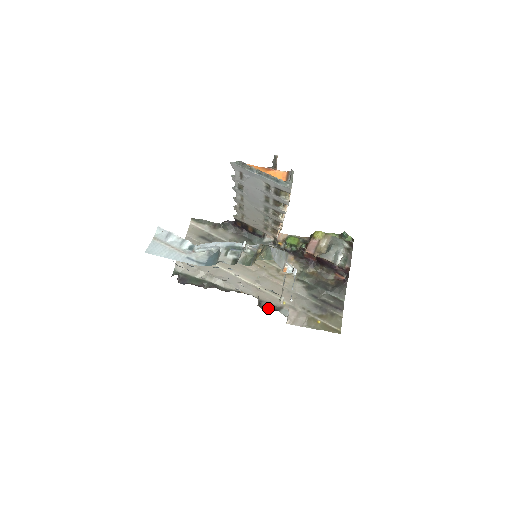
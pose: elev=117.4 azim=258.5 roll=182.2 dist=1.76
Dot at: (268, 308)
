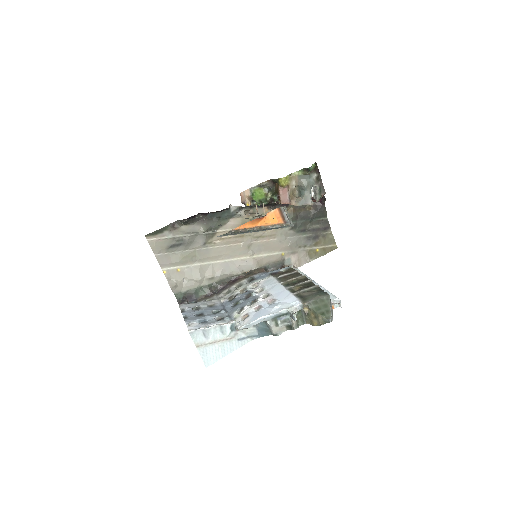
Dot at: (274, 268)
